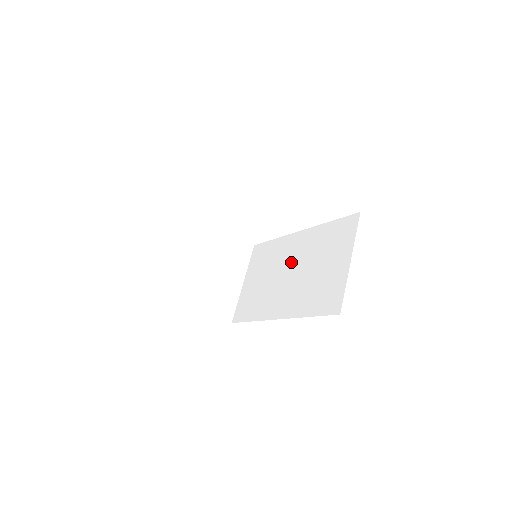
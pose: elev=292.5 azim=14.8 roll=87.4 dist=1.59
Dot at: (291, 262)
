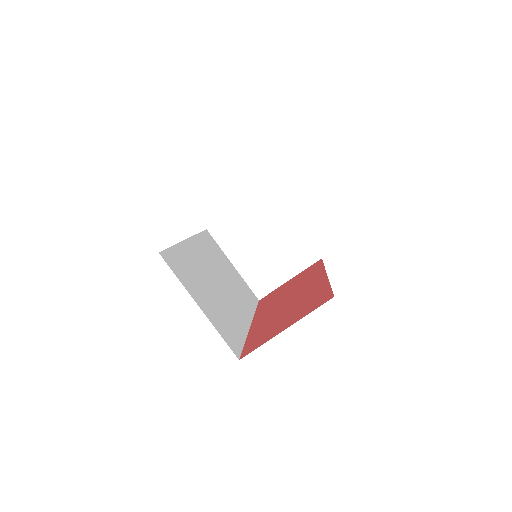
Dot at: occluded
